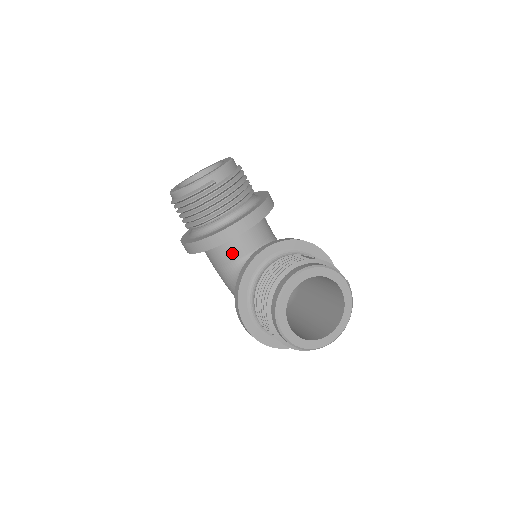
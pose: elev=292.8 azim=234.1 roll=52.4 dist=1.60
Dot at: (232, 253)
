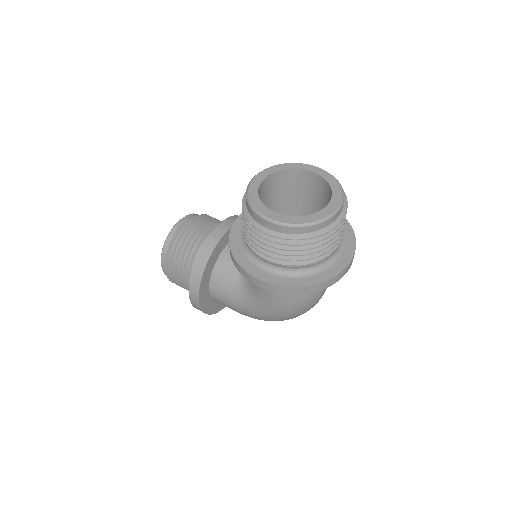
Dot at: (232, 266)
